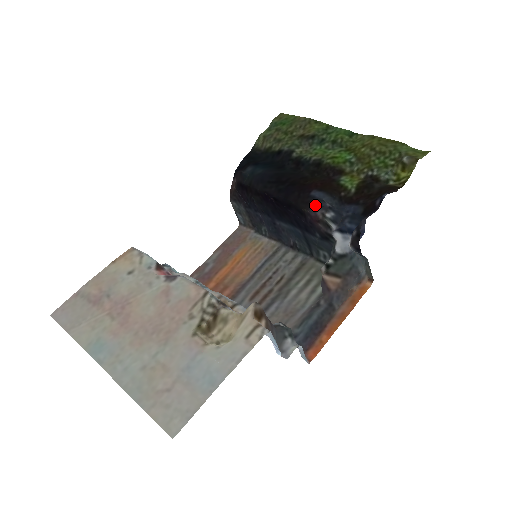
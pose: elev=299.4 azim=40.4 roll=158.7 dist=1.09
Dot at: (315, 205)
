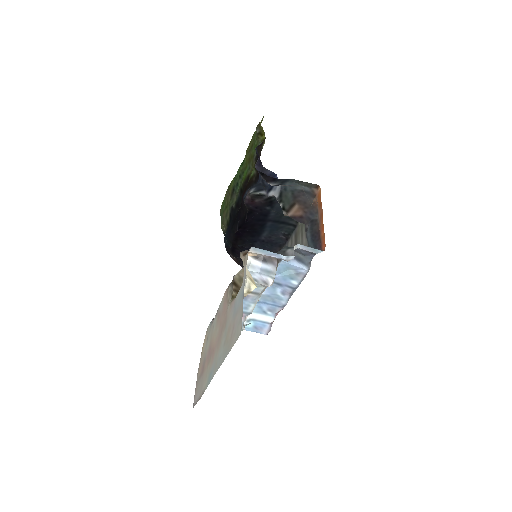
Dot at: (245, 198)
